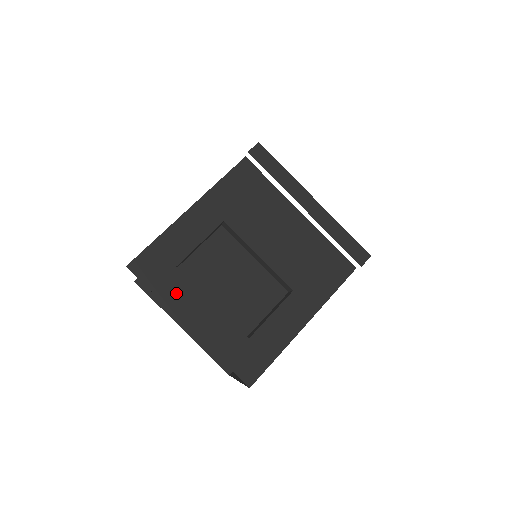
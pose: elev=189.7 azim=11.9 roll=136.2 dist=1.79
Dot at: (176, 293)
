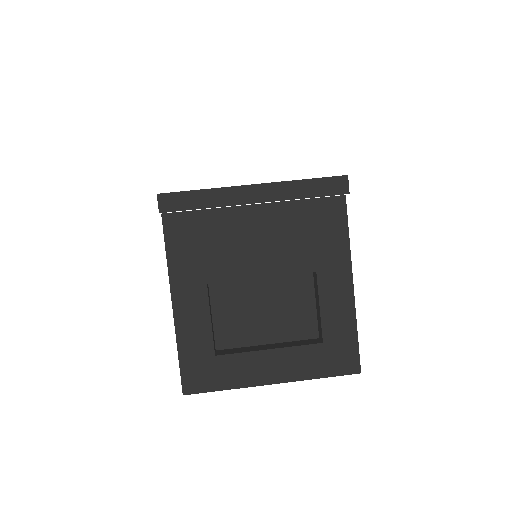
Dot at: (237, 373)
